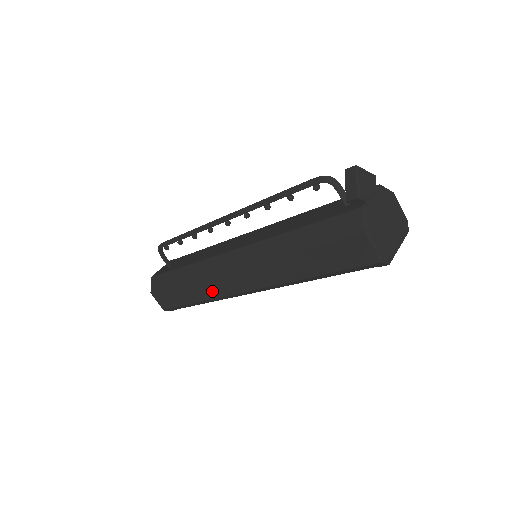
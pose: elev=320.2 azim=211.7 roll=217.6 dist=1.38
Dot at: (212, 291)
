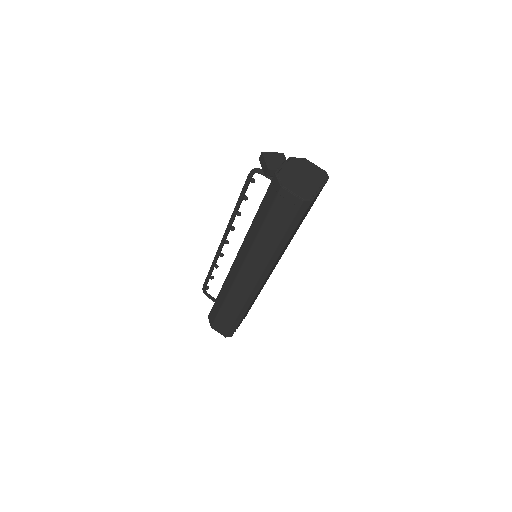
Dot at: (240, 297)
